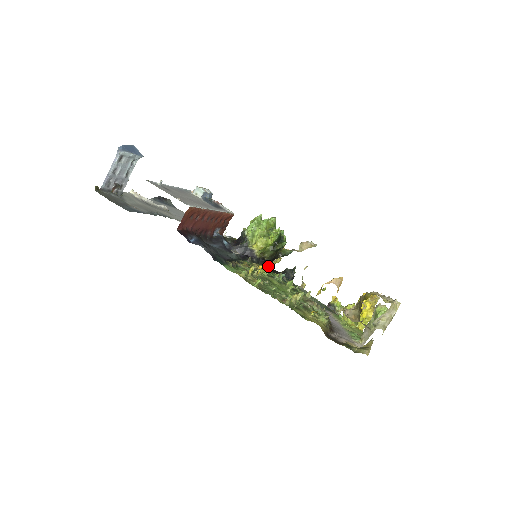
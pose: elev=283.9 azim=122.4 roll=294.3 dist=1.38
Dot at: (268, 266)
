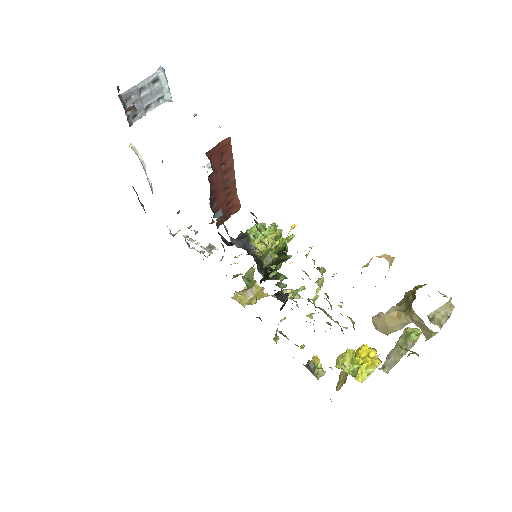
Dot at: (264, 275)
